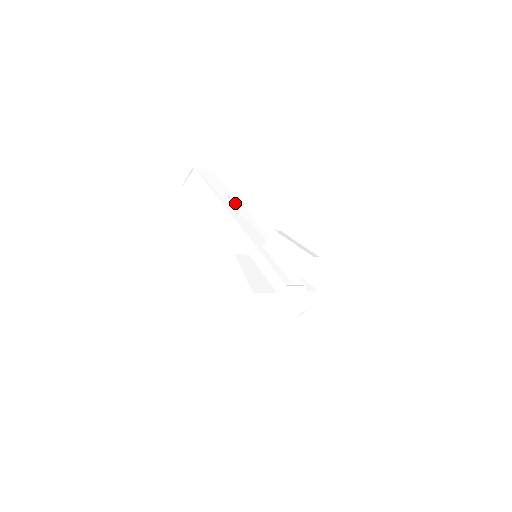
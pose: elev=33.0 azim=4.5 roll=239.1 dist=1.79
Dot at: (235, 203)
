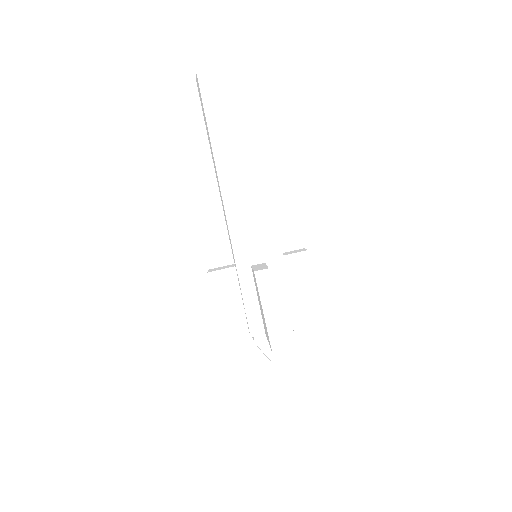
Dot at: (247, 159)
